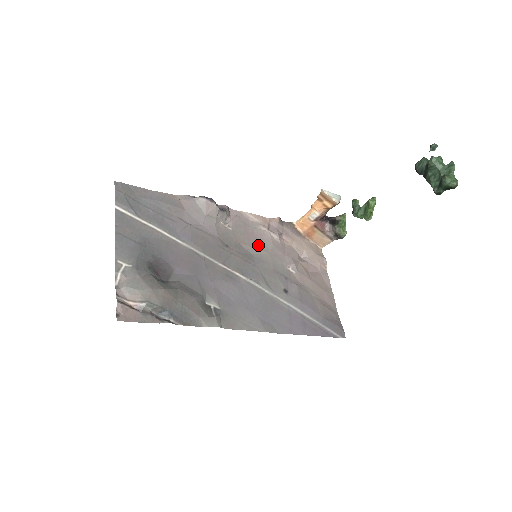
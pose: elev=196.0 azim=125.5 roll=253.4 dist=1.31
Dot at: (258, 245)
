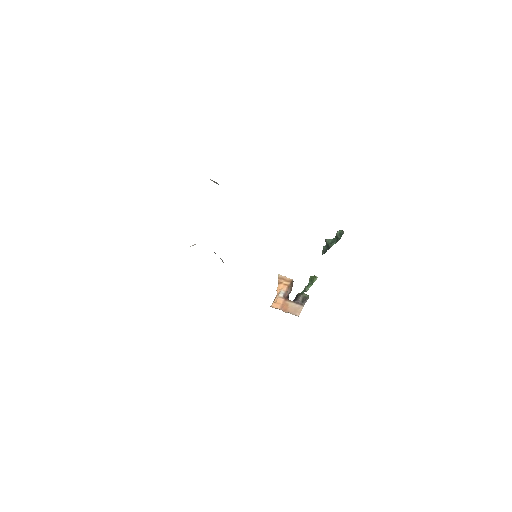
Dot at: occluded
